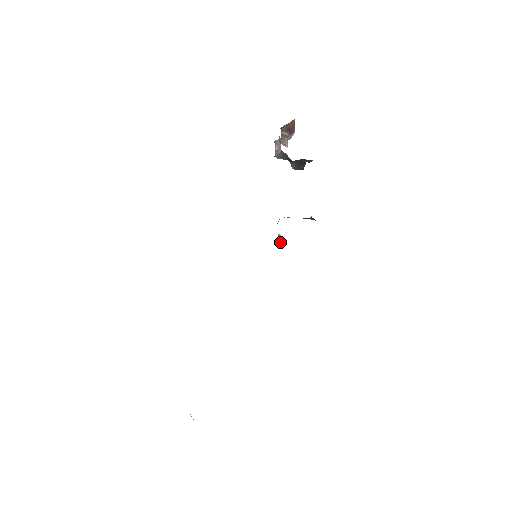
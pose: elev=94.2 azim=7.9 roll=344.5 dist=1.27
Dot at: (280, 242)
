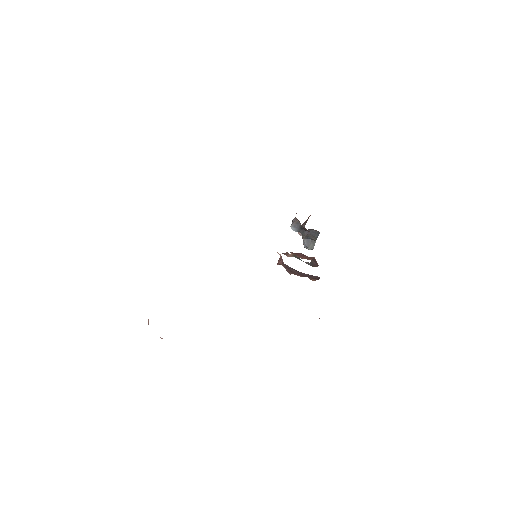
Dot at: (280, 261)
